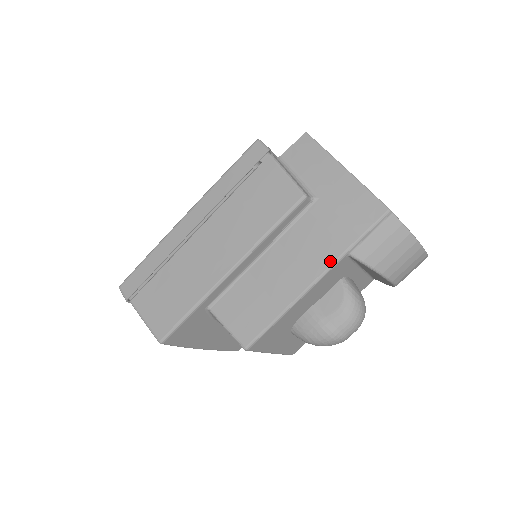
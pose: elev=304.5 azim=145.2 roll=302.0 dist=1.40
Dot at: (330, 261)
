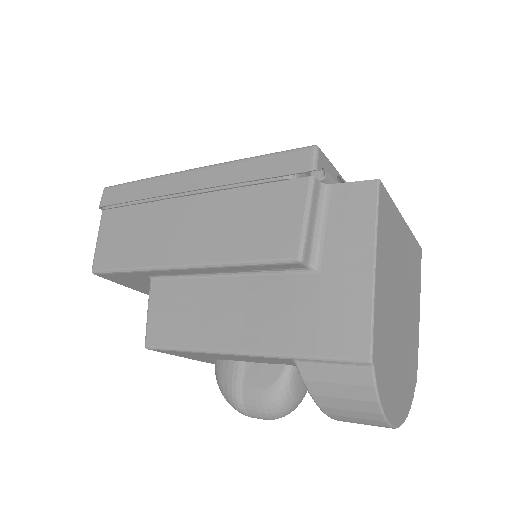
Dot at: (269, 349)
